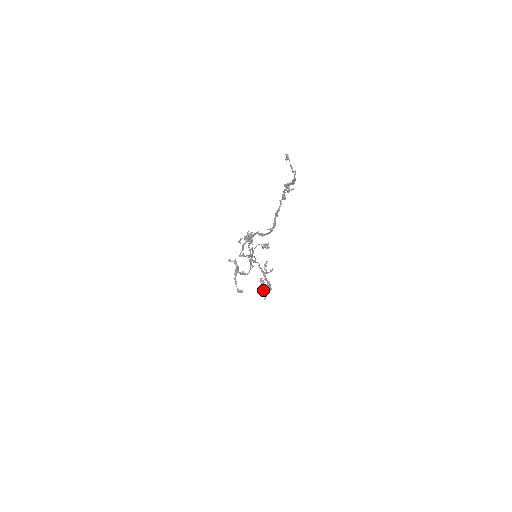
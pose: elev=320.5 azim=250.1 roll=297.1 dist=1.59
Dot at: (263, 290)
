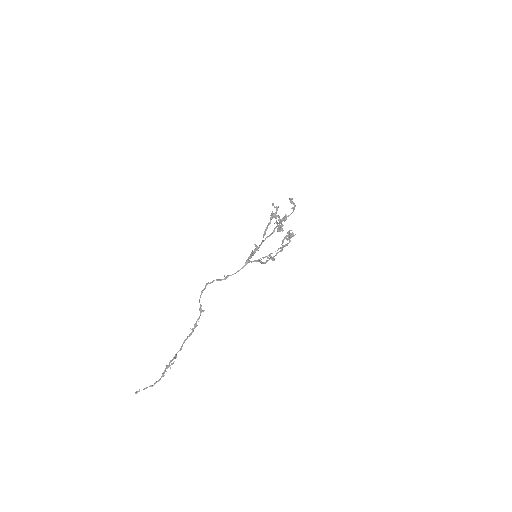
Dot at: (283, 241)
